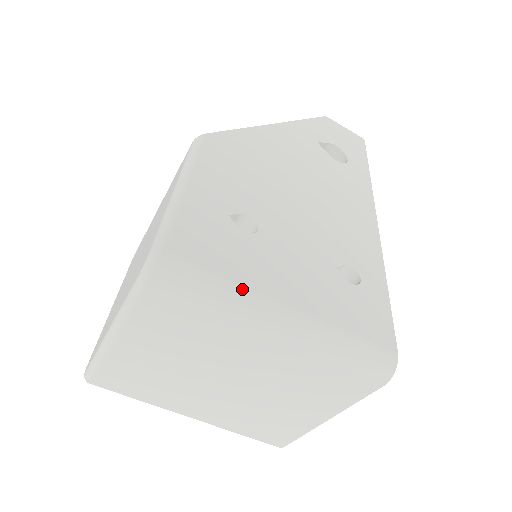
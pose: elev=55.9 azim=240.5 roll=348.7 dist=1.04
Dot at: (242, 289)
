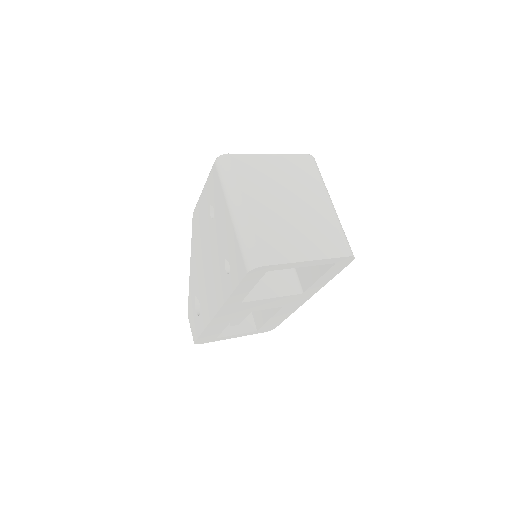
Dot at: occluded
